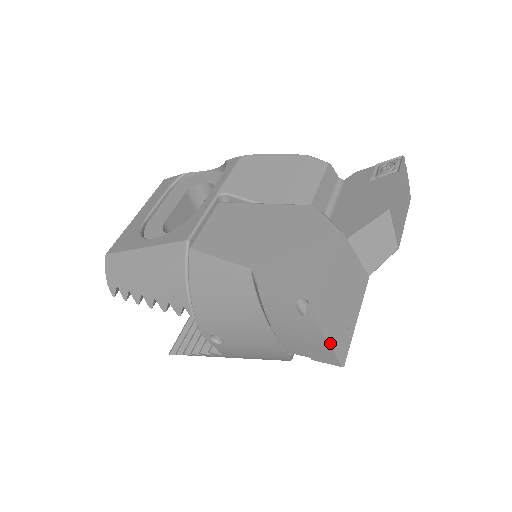
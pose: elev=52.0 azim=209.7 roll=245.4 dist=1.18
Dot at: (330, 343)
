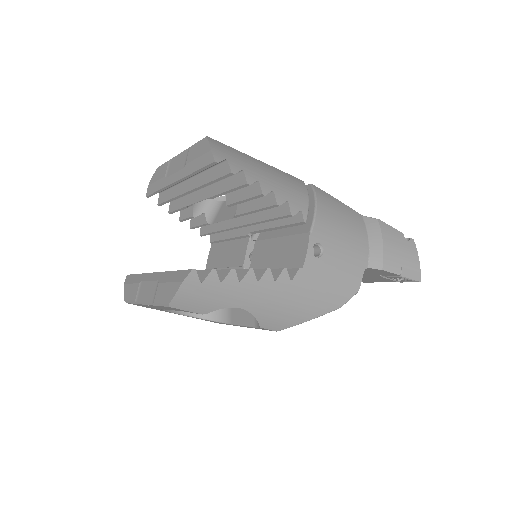
Dot at: (418, 262)
